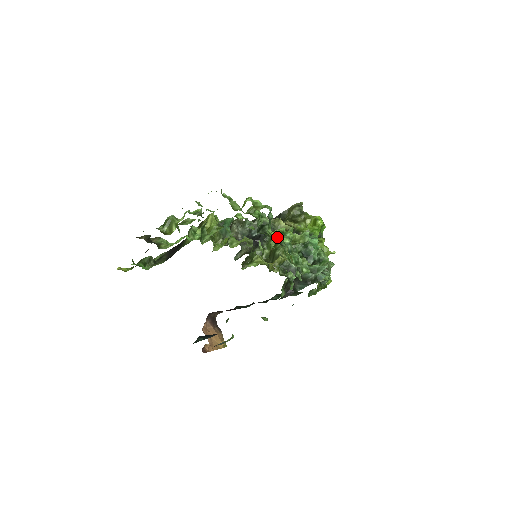
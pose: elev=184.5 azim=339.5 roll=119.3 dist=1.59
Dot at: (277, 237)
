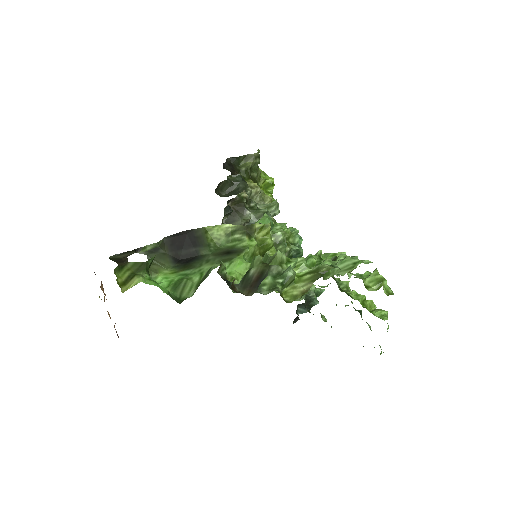
Dot at: (368, 310)
